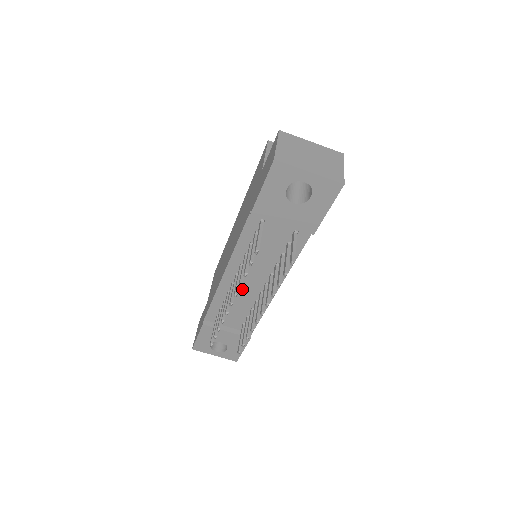
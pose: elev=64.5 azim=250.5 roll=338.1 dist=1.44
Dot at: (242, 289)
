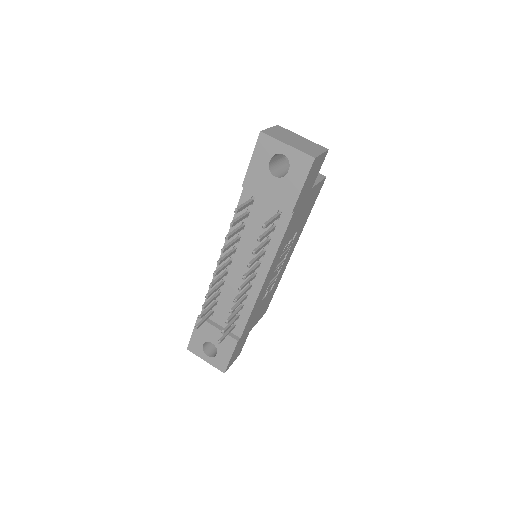
Dot at: (234, 277)
